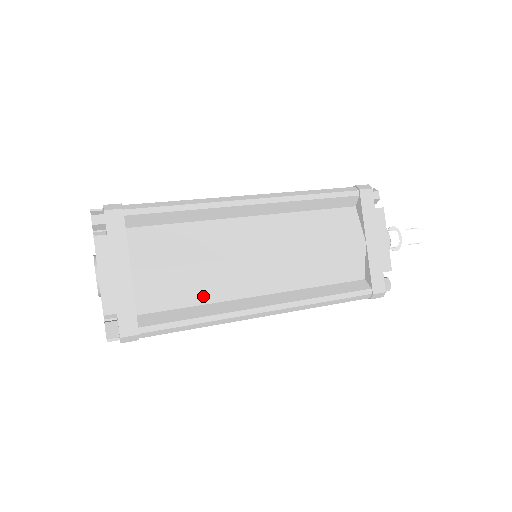
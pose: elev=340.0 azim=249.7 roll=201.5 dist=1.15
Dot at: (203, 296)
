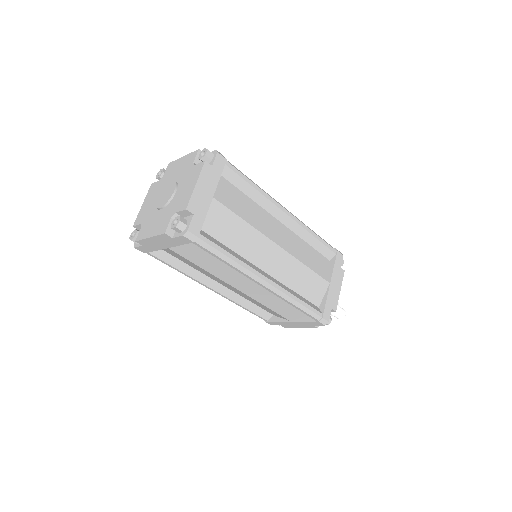
Dot at: (237, 246)
